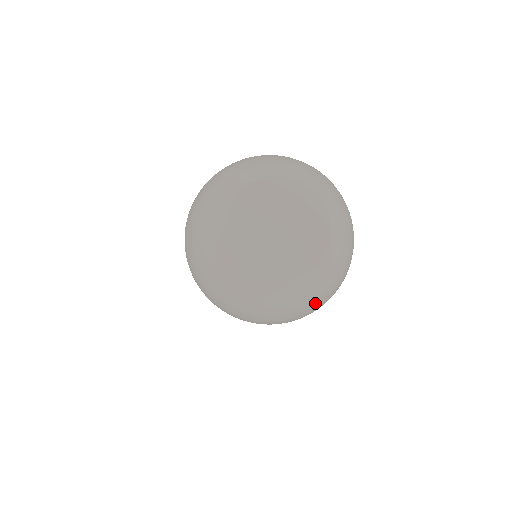
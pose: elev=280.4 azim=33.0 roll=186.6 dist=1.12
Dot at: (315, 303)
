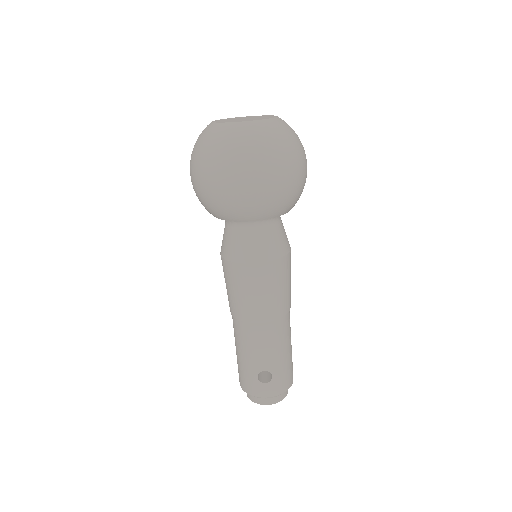
Dot at: (295, 141)
